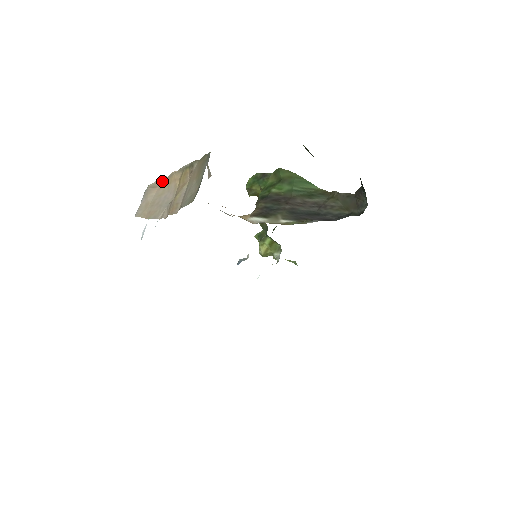
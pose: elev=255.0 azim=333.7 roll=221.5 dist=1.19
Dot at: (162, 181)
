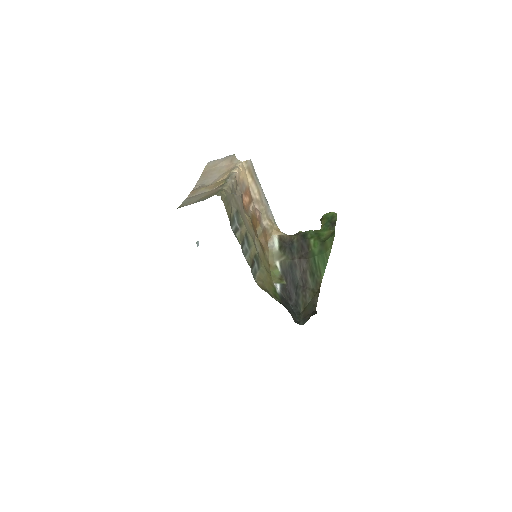
Dot at: (235, 163)
